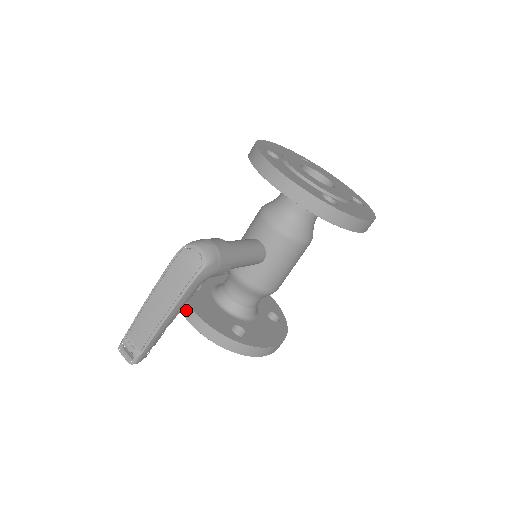
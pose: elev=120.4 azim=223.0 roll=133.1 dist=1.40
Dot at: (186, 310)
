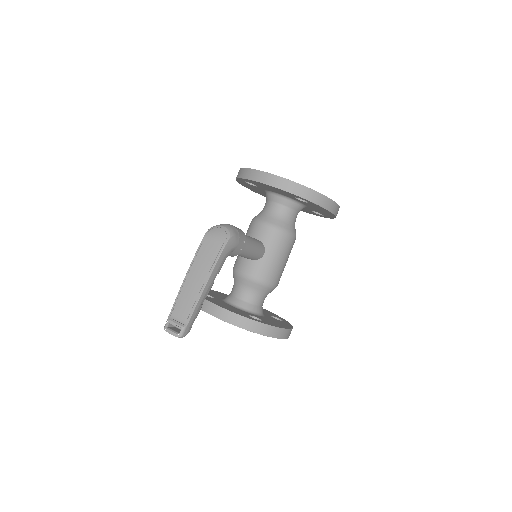
Dot at: (208, 307)
